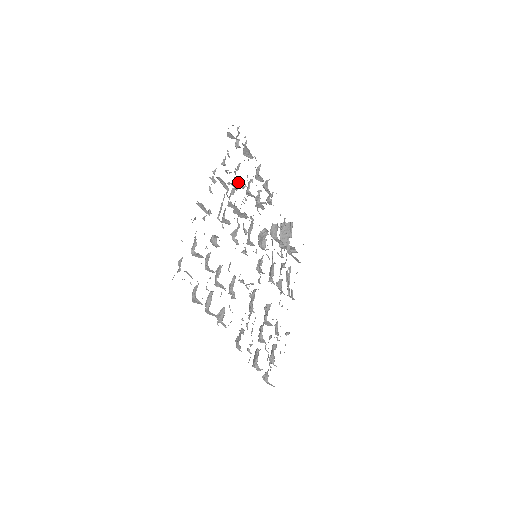
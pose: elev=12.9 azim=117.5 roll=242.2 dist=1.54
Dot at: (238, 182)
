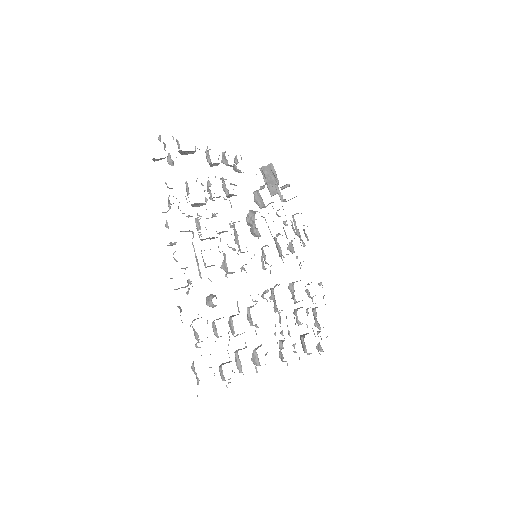
Dot at: (196, 204)
